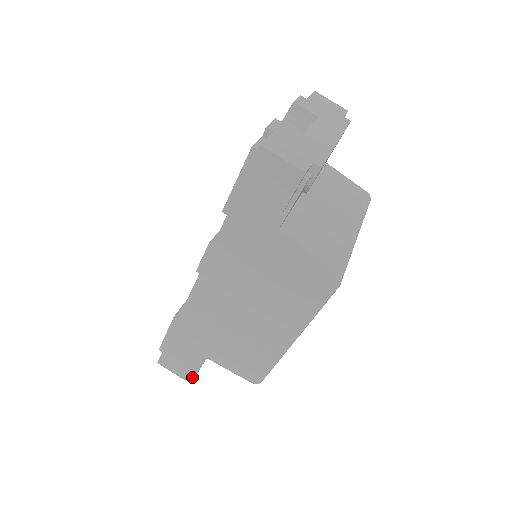
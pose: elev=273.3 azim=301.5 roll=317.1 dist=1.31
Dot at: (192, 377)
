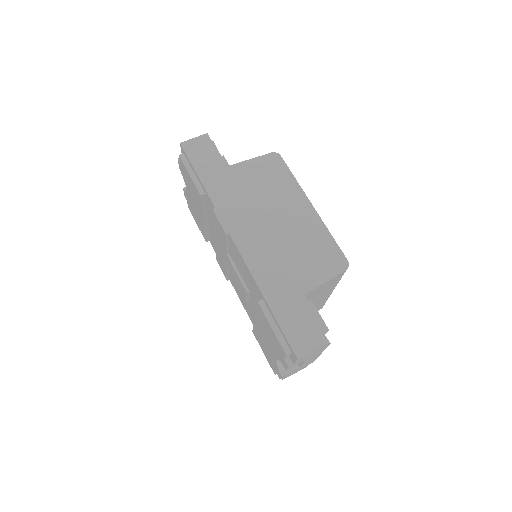
Dot at: (326, 330)
